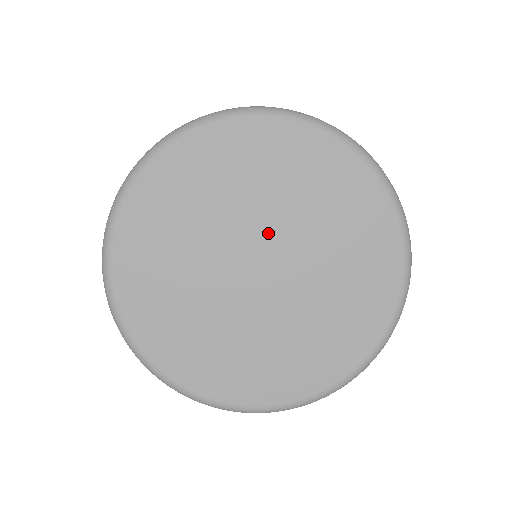
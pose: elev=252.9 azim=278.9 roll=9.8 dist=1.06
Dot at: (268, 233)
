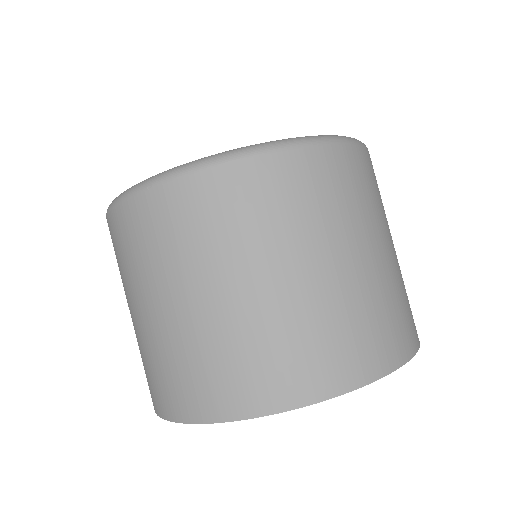
Dot at: occluded
